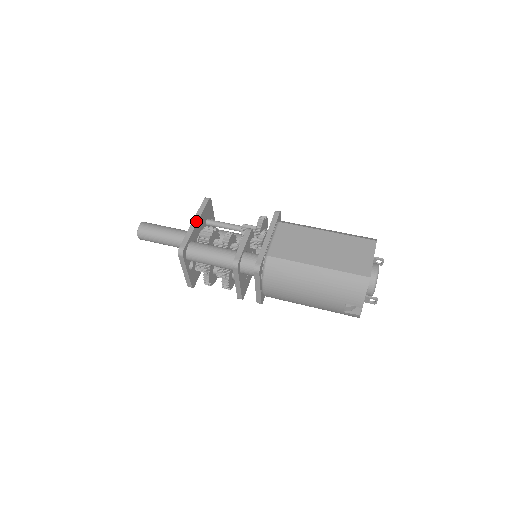
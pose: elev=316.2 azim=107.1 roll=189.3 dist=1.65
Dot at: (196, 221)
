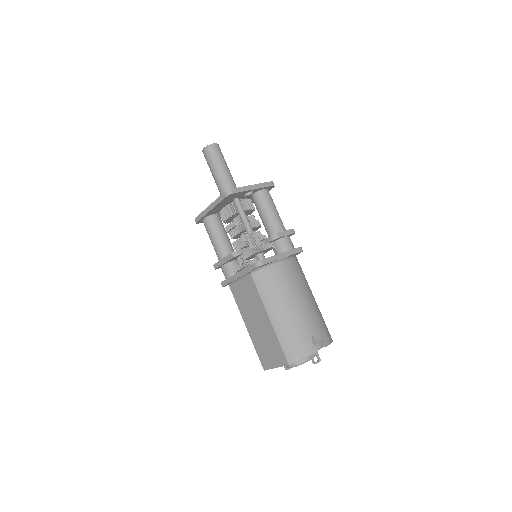
Dot at: (210, 208)
